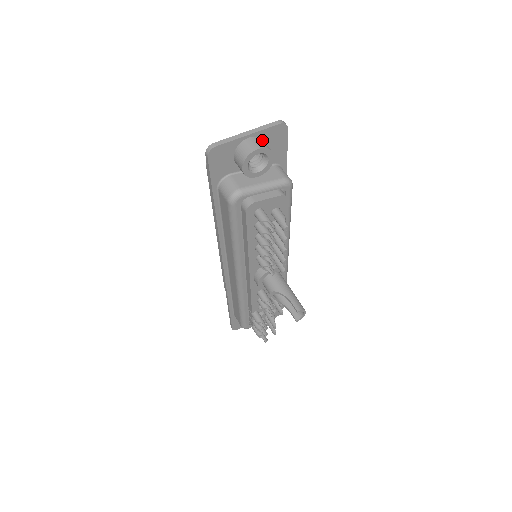
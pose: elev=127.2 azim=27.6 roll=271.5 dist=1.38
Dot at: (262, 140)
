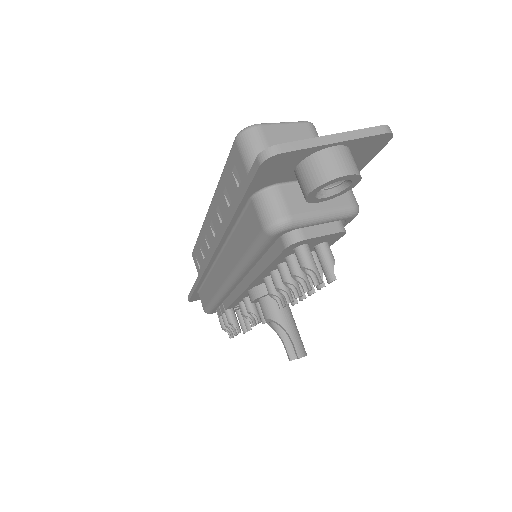
Dot at: occluded
